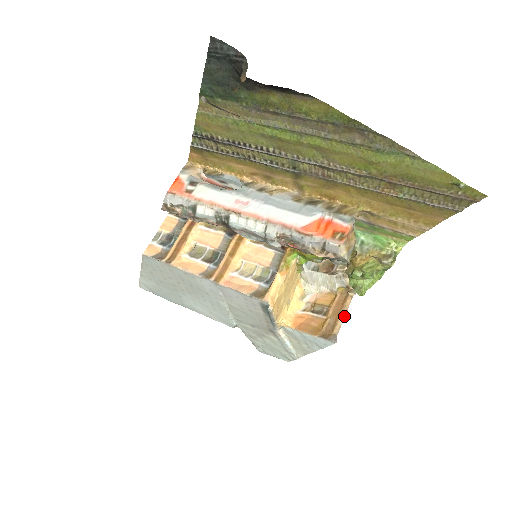
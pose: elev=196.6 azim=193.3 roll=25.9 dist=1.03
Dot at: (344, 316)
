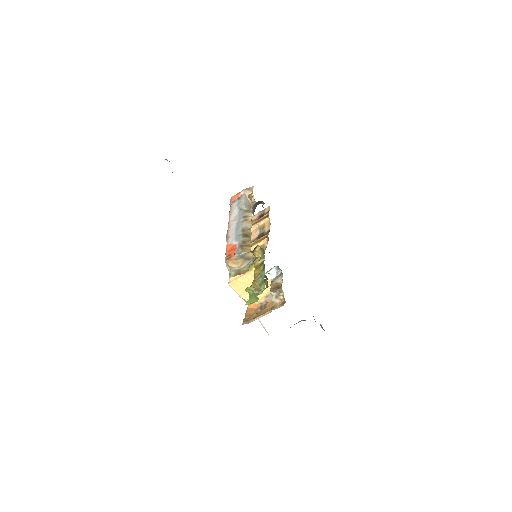
Dot at: (260, 317)
